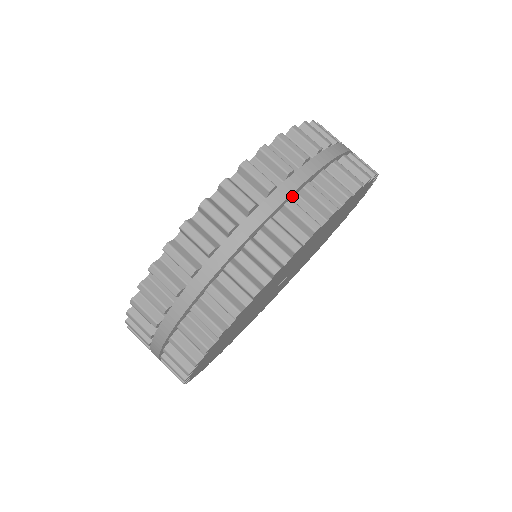
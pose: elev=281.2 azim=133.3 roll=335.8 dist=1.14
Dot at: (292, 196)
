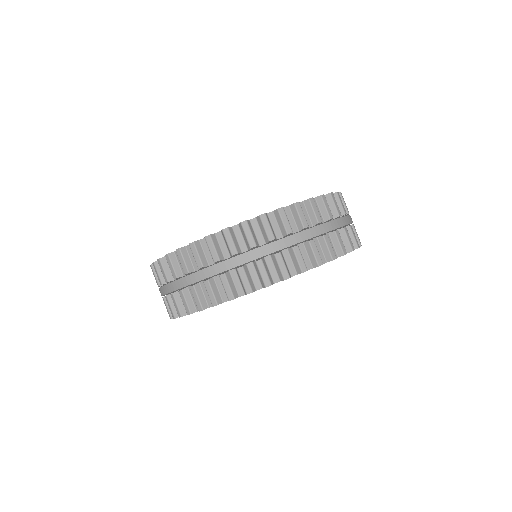
Dot at: (327, 233)
